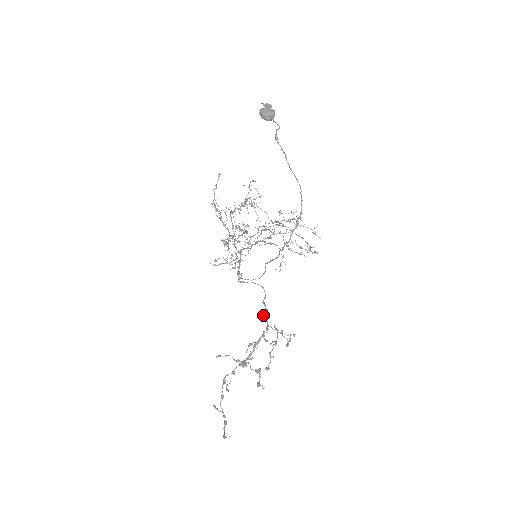
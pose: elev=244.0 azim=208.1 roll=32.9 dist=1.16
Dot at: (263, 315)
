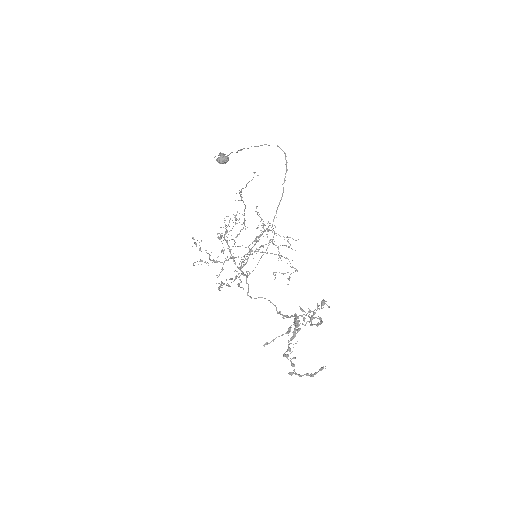
Dot at: (284, 315)
